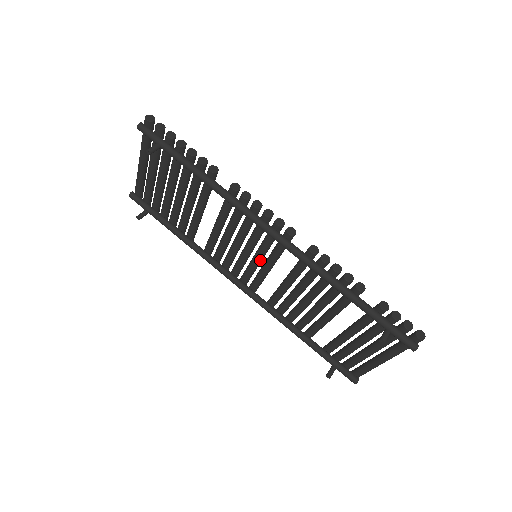
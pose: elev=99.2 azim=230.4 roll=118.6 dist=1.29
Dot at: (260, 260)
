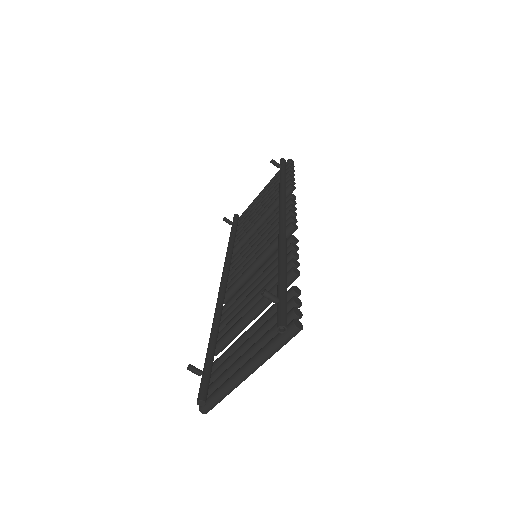
Dot at: (255, 258)
